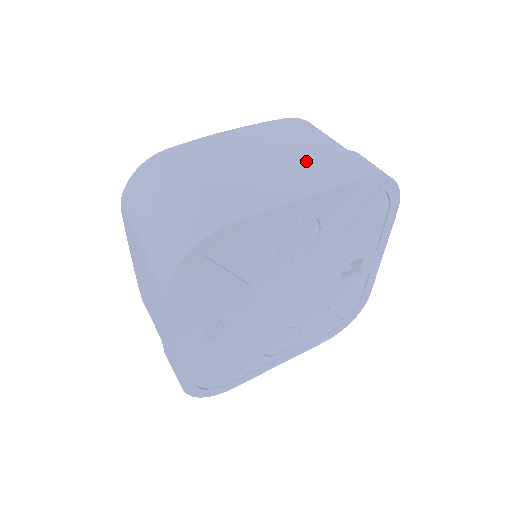
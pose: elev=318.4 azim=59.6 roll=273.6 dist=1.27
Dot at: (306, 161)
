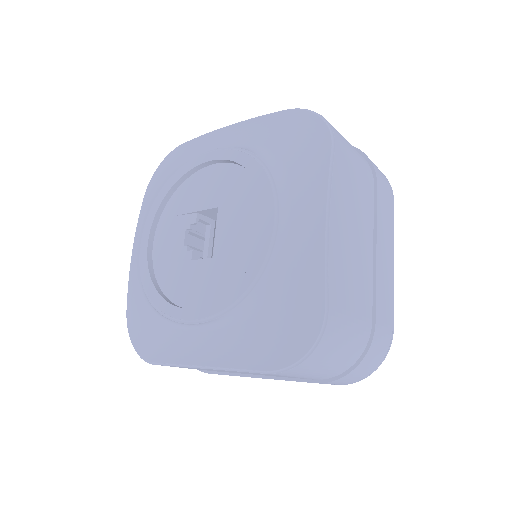
Dot at: (378, 216)
